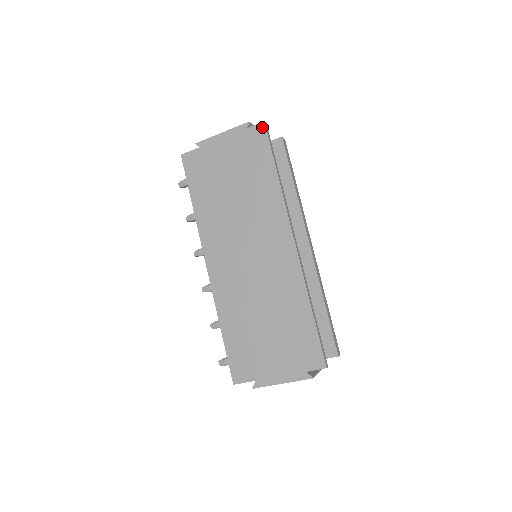
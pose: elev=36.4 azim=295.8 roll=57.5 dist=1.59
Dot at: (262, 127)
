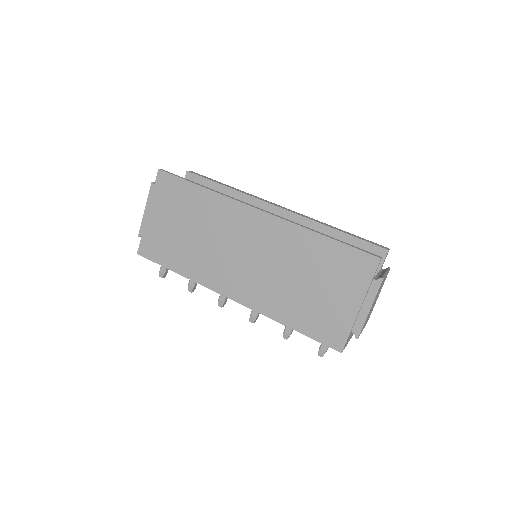
Dot at: (161, 174)
